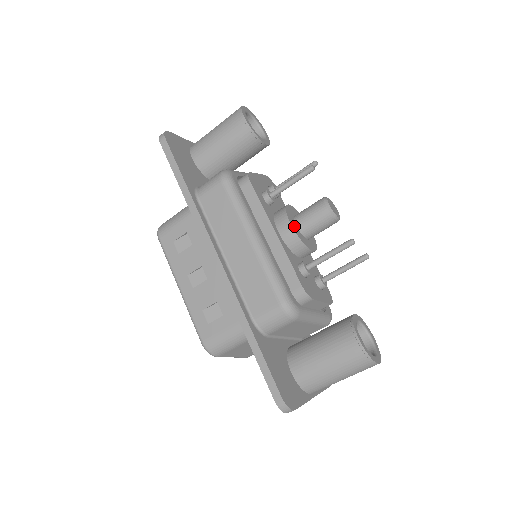
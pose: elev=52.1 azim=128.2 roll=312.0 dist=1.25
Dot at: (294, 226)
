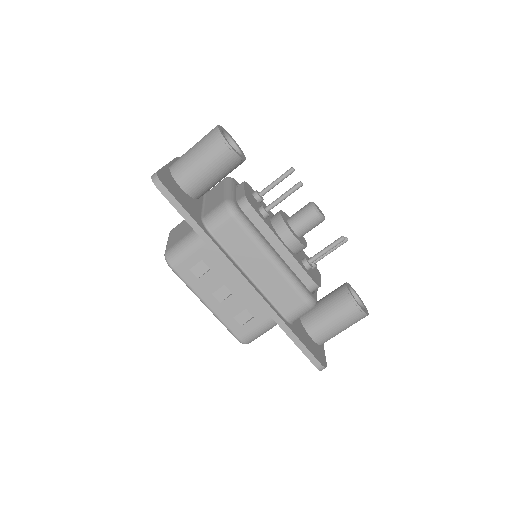
Dot at: (295, 234)
